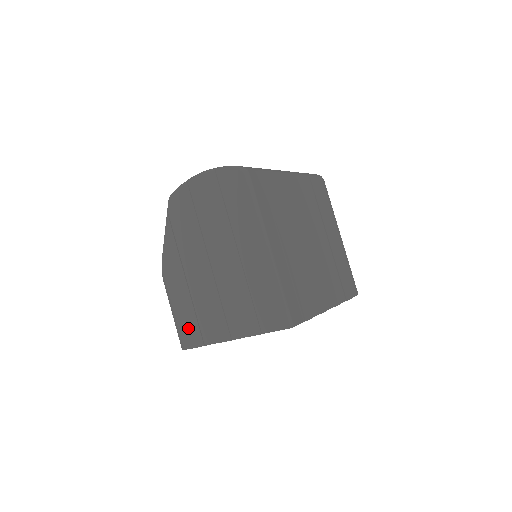
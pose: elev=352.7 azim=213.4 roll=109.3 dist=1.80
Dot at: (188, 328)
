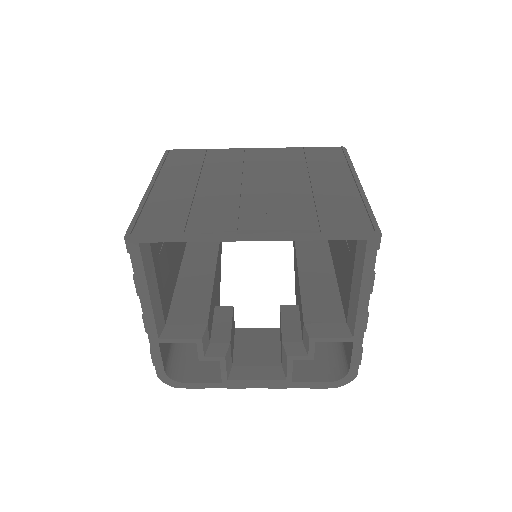
Dot at: occluded
